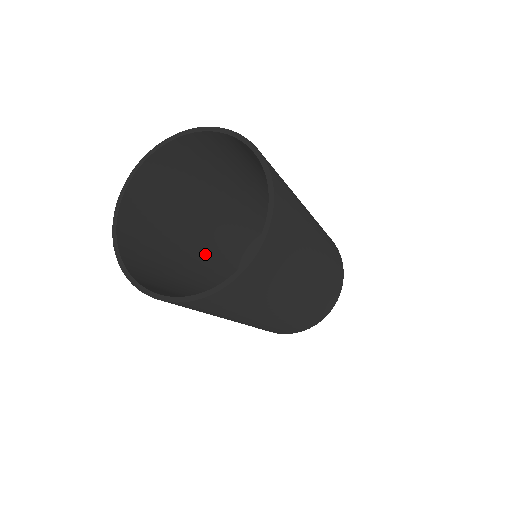
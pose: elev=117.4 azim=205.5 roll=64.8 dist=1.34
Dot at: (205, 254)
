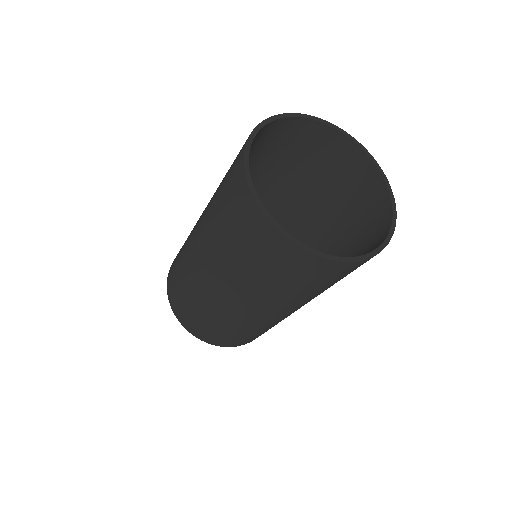
Dot at: occluded
